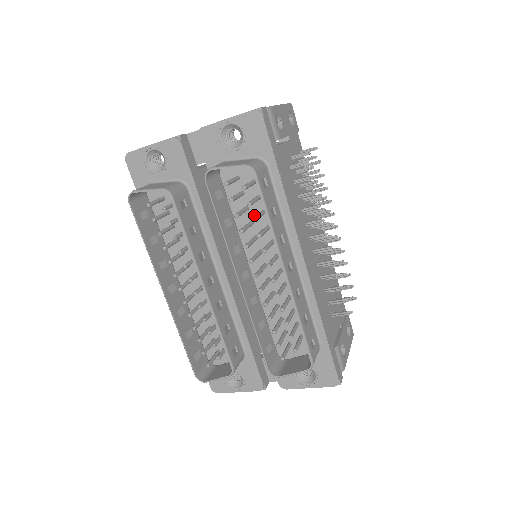
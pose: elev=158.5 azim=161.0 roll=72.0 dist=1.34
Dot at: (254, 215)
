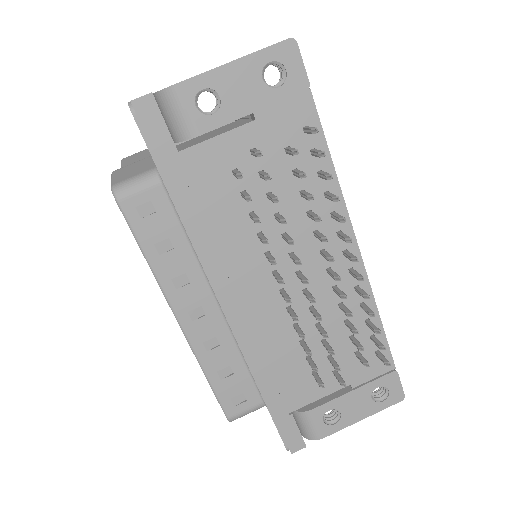
Dot at: occluded
